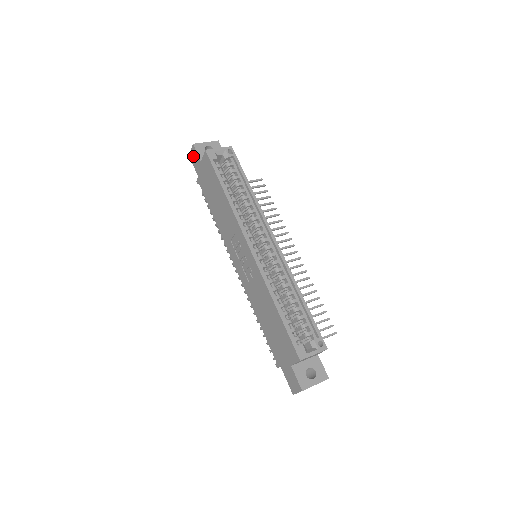
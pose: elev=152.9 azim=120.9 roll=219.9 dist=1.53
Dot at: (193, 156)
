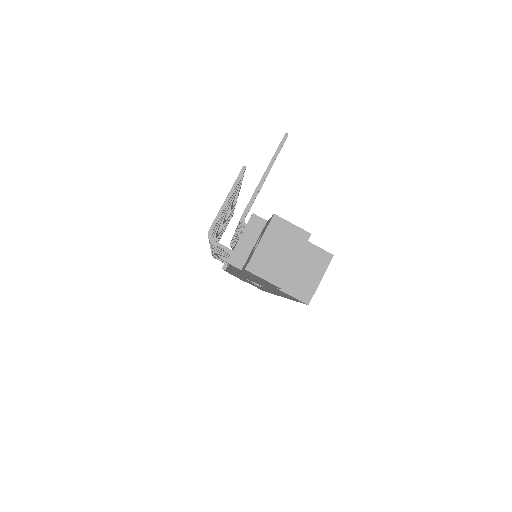
Dot at: (261, 279)
